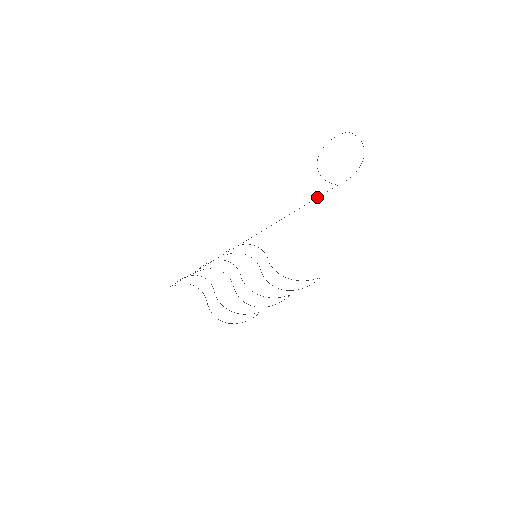
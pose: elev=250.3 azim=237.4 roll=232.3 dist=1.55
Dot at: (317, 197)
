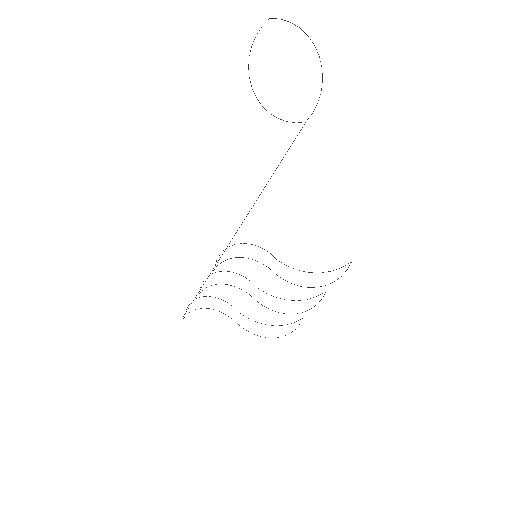
Dot at: occluded
